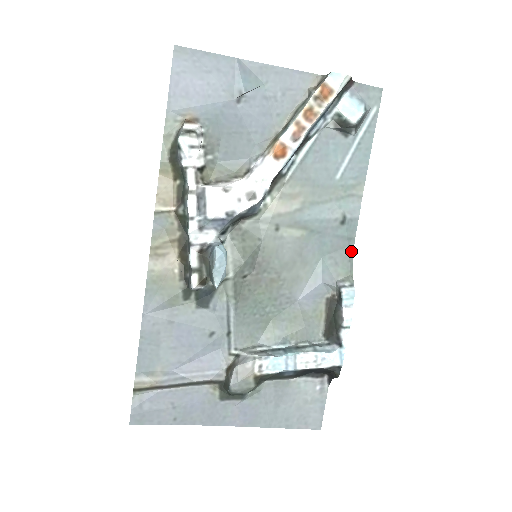
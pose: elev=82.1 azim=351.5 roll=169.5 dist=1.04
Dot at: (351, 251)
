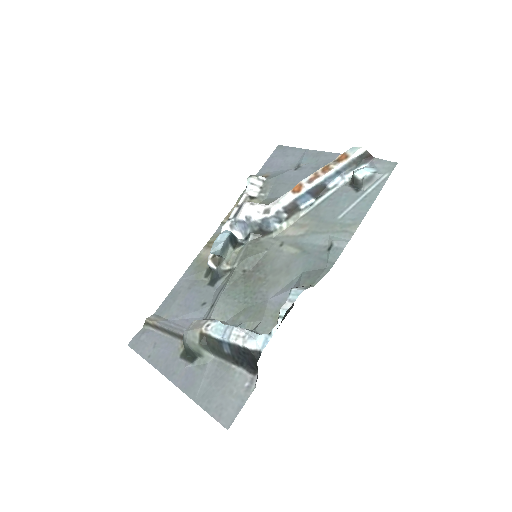
Dot at: (326, 272)
